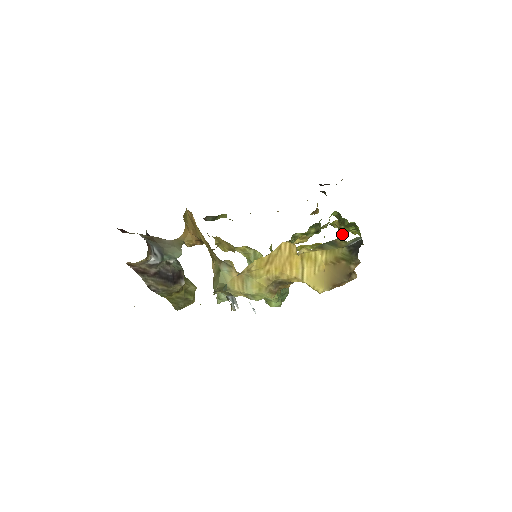
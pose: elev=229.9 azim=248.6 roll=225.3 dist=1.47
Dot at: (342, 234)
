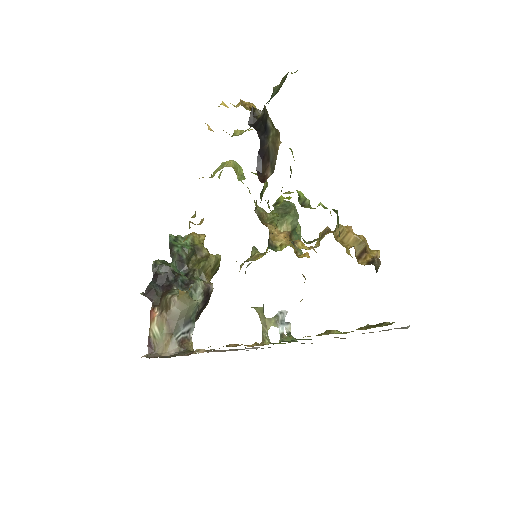
Dot at: (339, 232)
